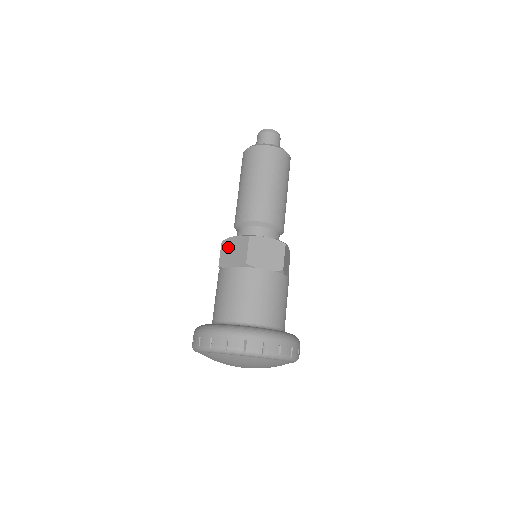
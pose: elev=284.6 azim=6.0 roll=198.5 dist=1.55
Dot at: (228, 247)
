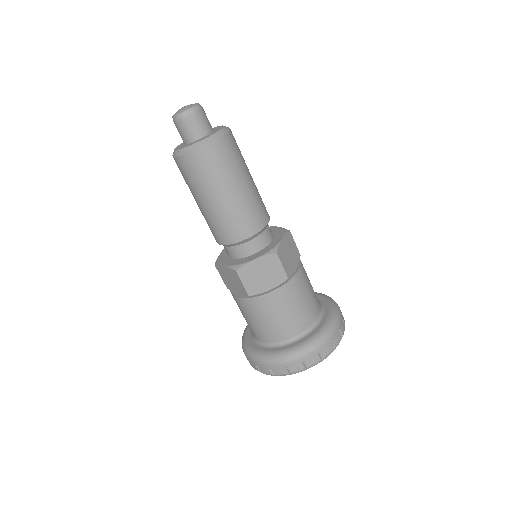
Dot at: (224, 274)
